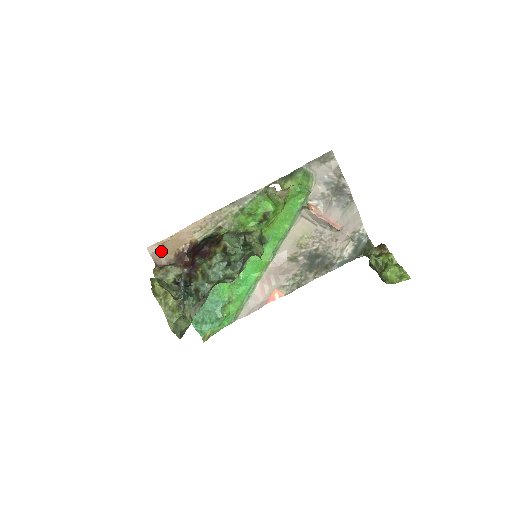
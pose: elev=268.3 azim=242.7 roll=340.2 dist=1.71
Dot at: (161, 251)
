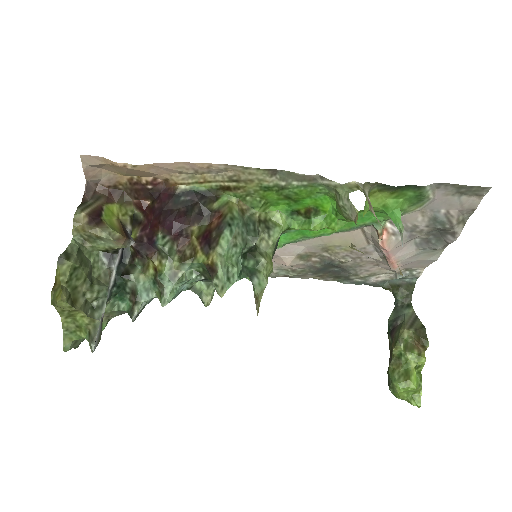
Dot at: (106, 167)
